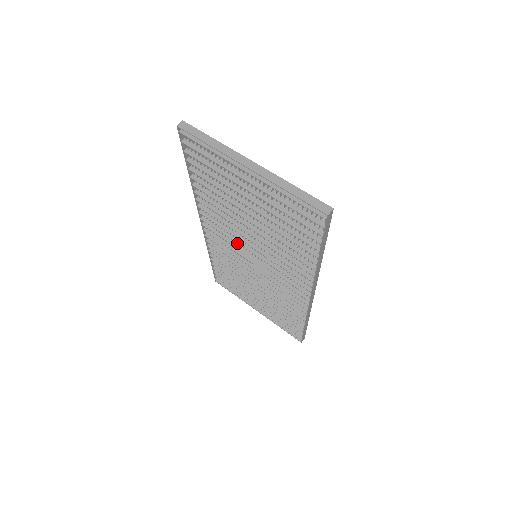
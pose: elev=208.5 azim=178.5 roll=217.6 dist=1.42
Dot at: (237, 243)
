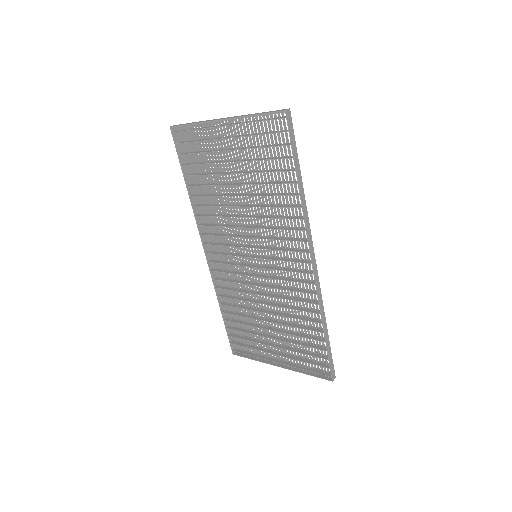
Dot at: (236, 246)
